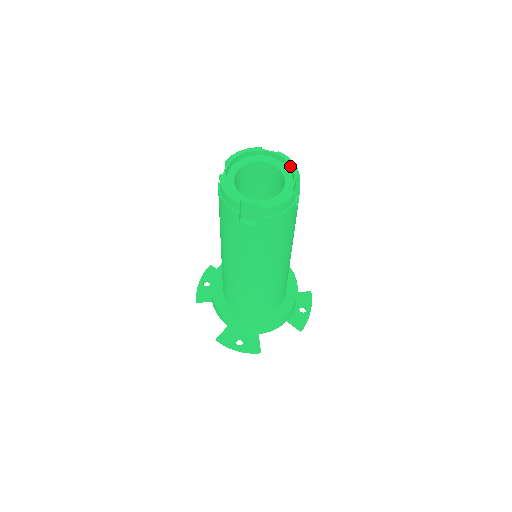
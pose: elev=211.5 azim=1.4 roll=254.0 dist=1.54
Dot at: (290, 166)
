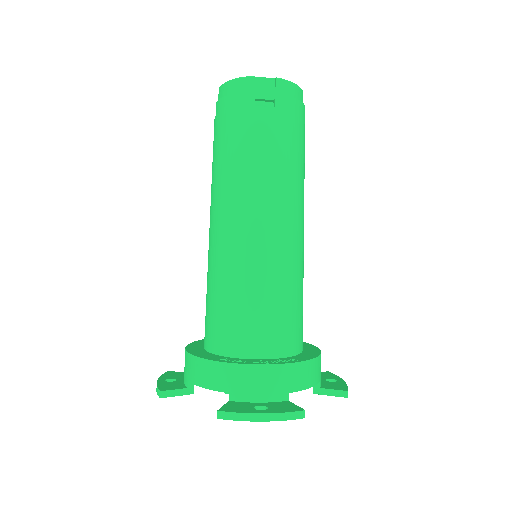
Dot at: occluded
